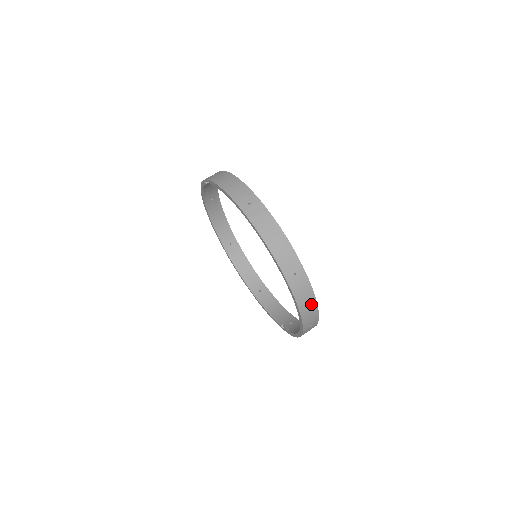
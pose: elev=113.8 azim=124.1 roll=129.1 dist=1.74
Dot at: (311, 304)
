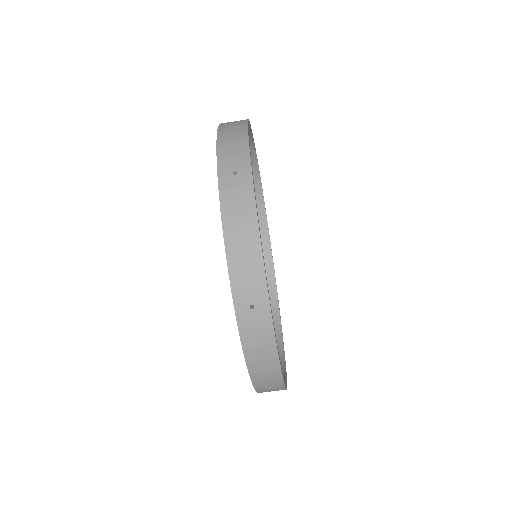
Dot at: (269, 360)
